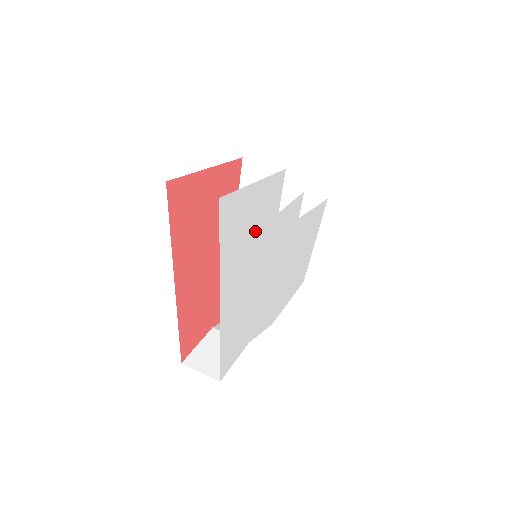
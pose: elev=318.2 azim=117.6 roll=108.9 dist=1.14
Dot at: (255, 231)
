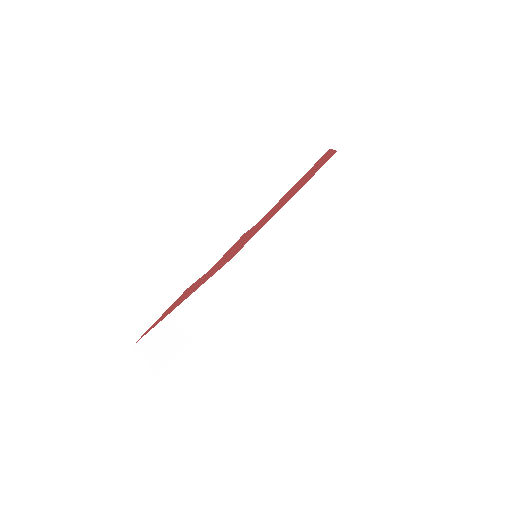
Dot at: occluded
